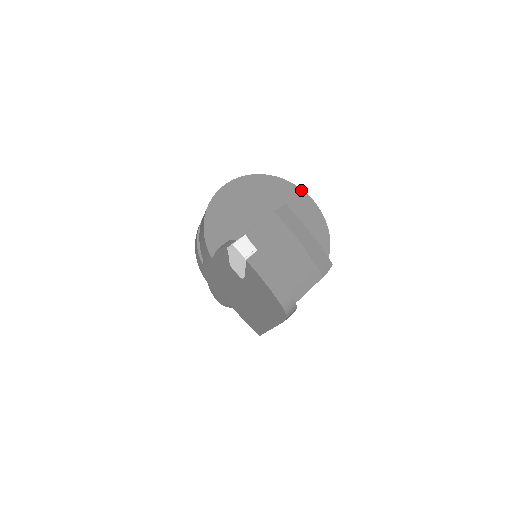
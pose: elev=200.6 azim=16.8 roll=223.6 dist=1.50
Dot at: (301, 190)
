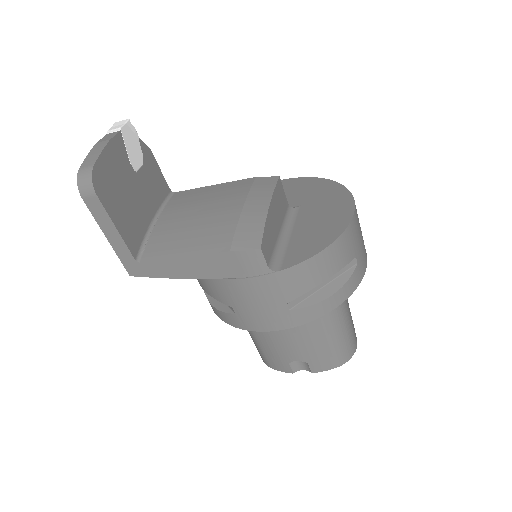
Dot at: (352, 199)
